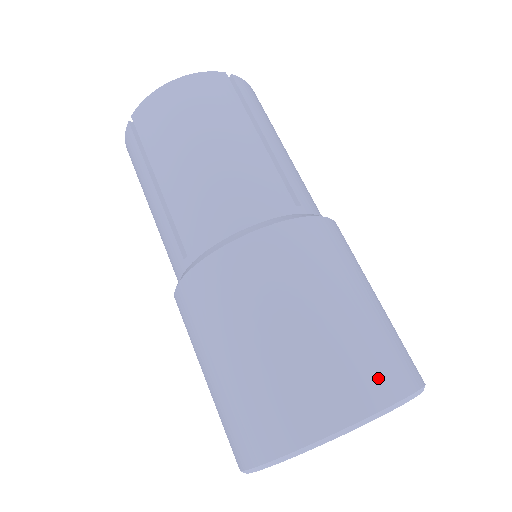
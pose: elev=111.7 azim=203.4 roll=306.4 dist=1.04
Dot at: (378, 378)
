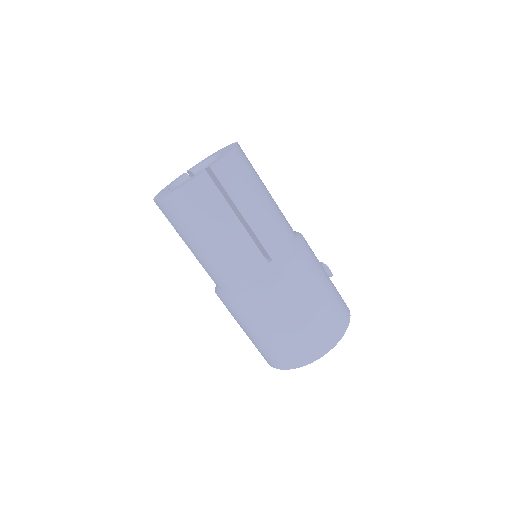
Dot at: (314, 348)
